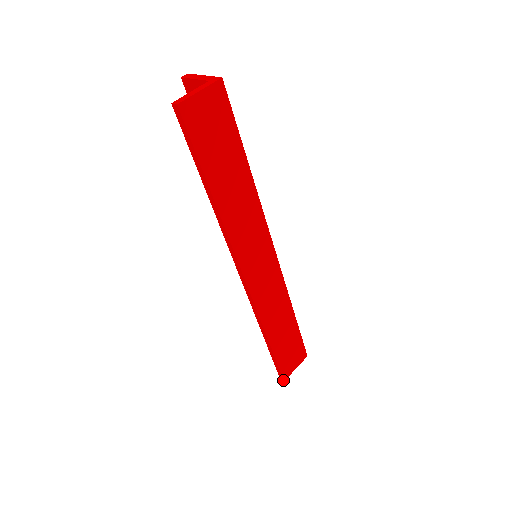
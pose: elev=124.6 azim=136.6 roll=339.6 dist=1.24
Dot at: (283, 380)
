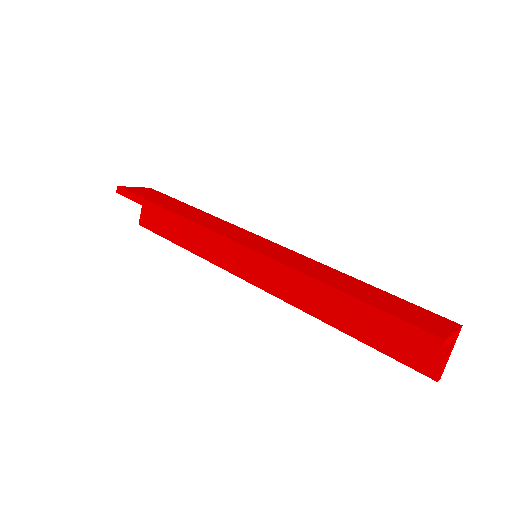
Dot at: (442, 341)
